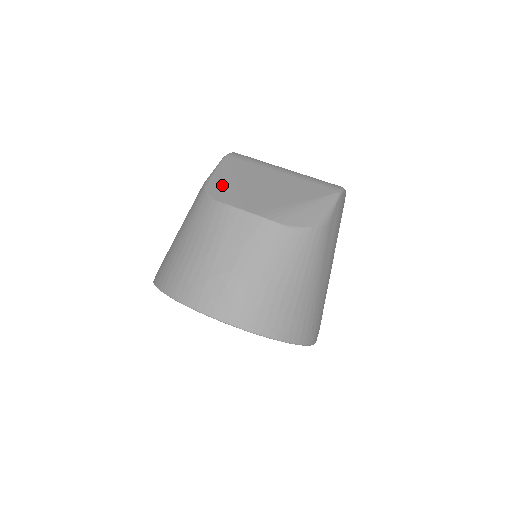
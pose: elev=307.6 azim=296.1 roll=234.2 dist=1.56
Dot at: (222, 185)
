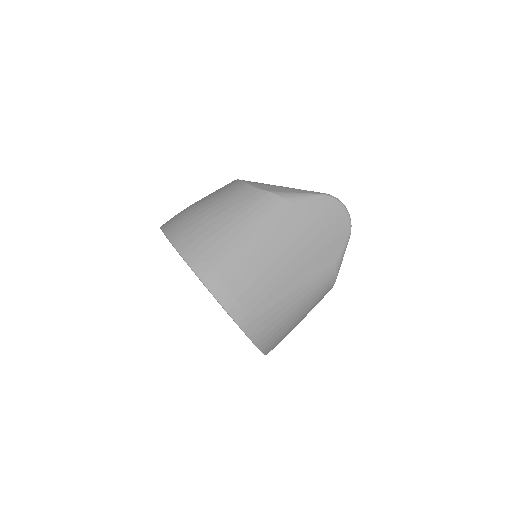
Dot at: occluded
